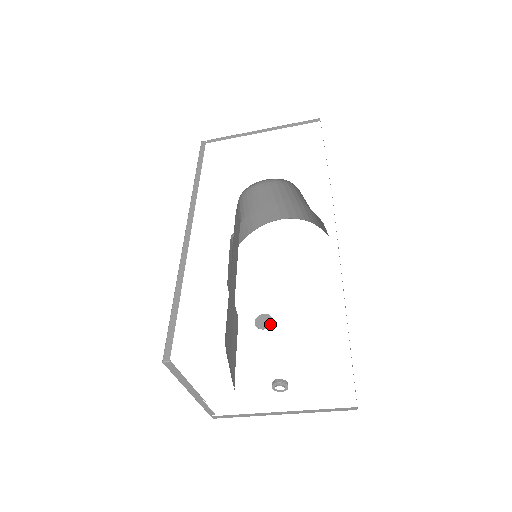
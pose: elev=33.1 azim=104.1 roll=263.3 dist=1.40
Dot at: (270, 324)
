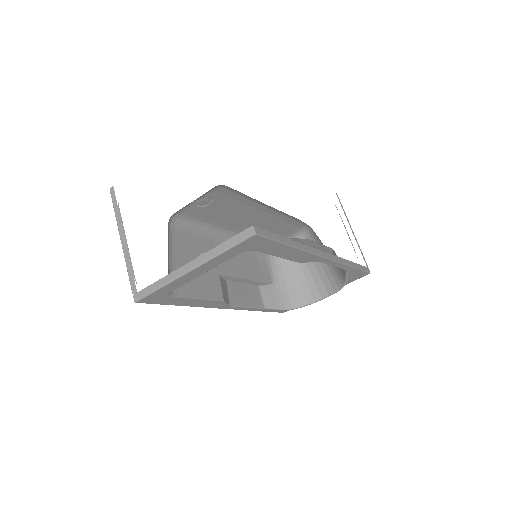
Dot at: (206, 197)
